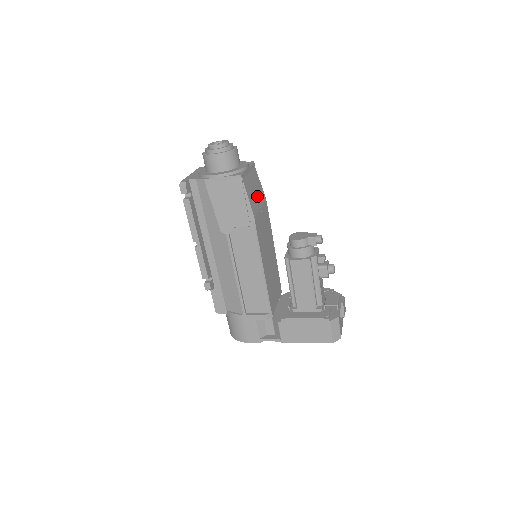
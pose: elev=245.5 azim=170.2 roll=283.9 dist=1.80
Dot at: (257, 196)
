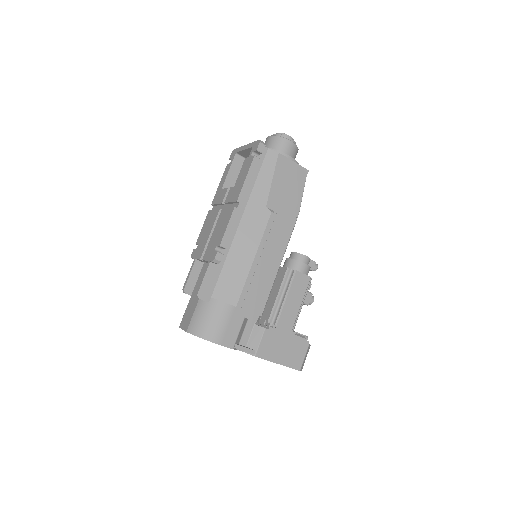
Dot at: occluded
